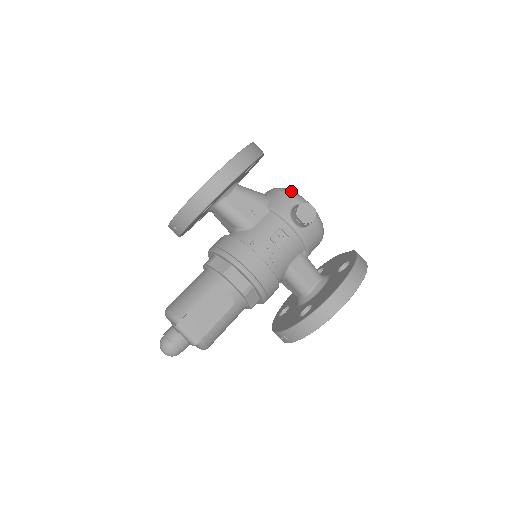
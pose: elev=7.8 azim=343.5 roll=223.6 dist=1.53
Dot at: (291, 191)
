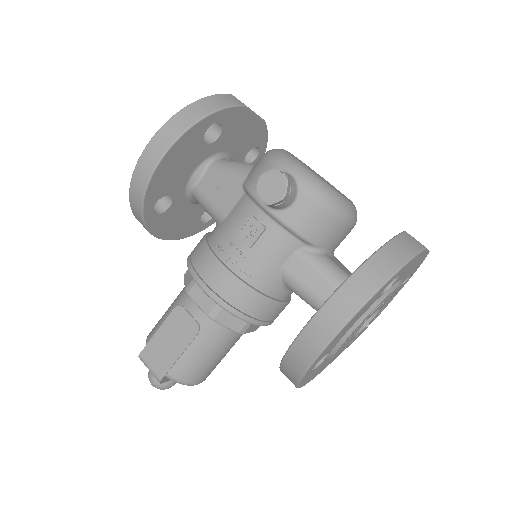
Dot at: (275, 152)
